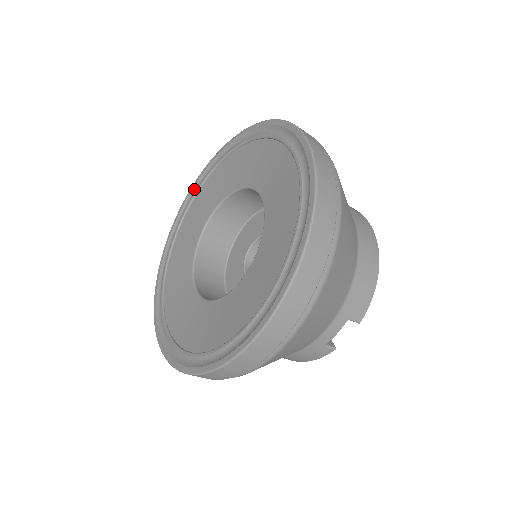
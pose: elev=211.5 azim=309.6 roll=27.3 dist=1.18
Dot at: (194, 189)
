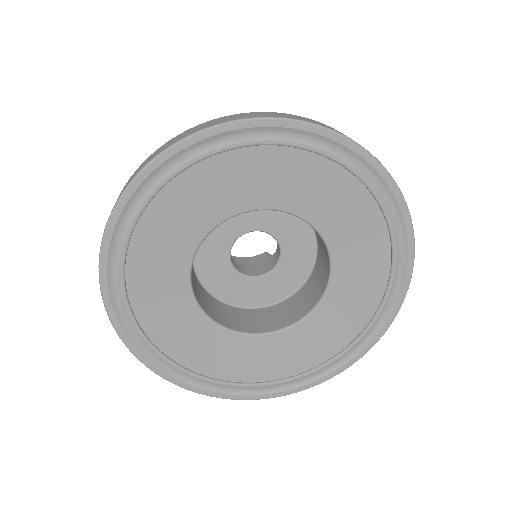
Dot at: (125, 213)
